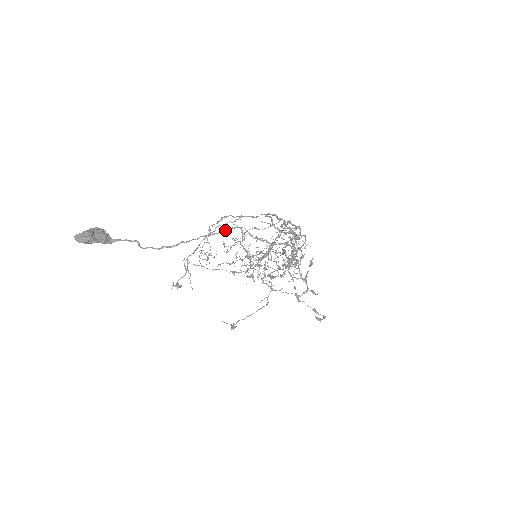
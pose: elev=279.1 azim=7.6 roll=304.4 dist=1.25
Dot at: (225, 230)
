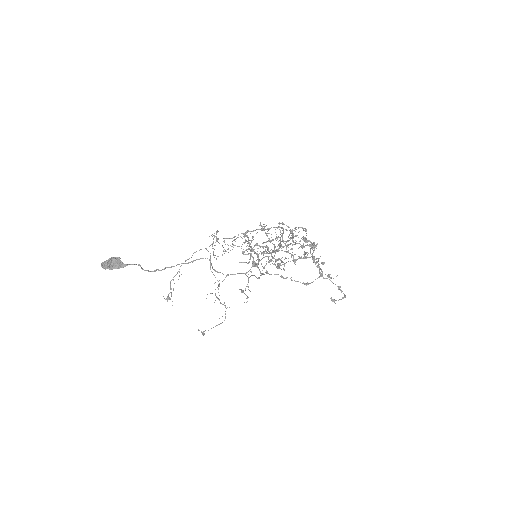
Dot at: (192, 261)
